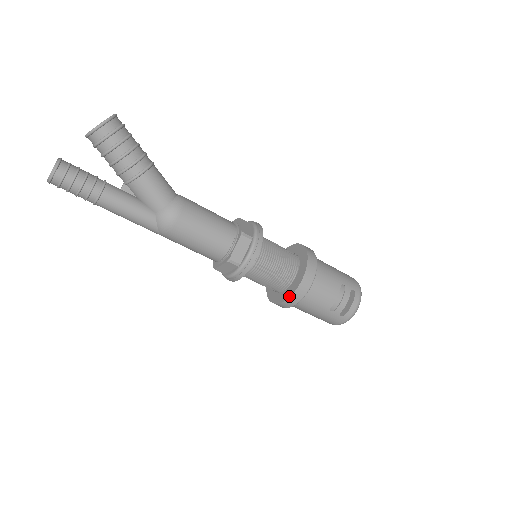
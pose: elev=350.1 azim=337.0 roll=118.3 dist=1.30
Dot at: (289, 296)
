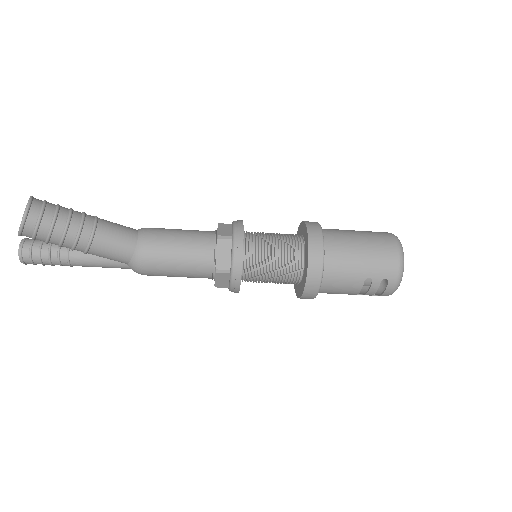
Dot at: (297, 297)
